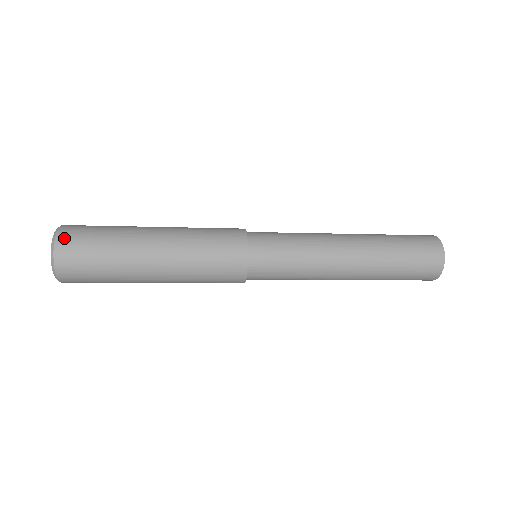
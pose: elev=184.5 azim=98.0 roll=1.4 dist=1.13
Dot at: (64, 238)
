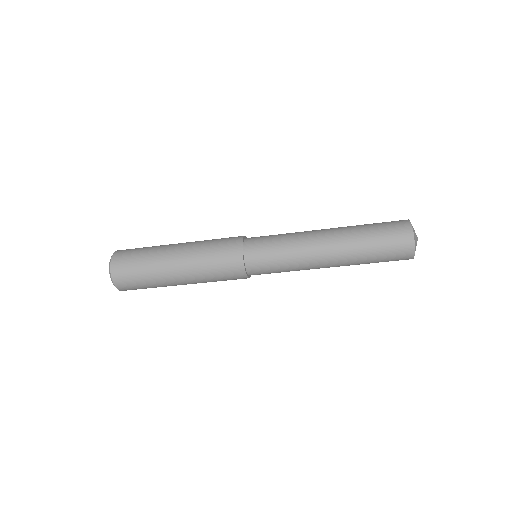
Dot at: occluded
